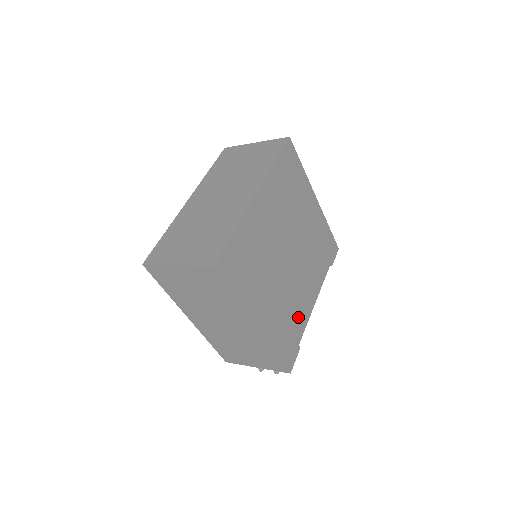
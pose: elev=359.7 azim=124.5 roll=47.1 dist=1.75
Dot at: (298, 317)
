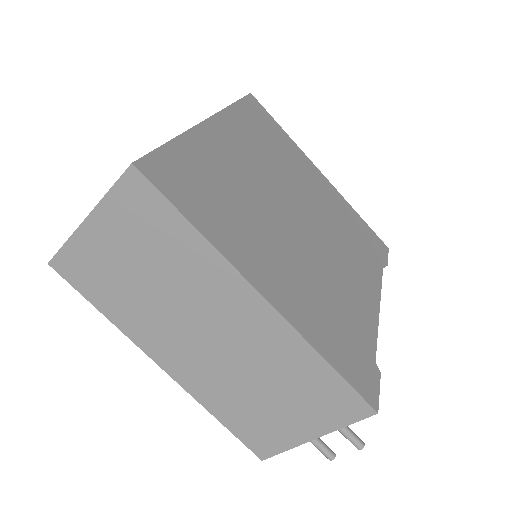
Dot at: (354, 315)
